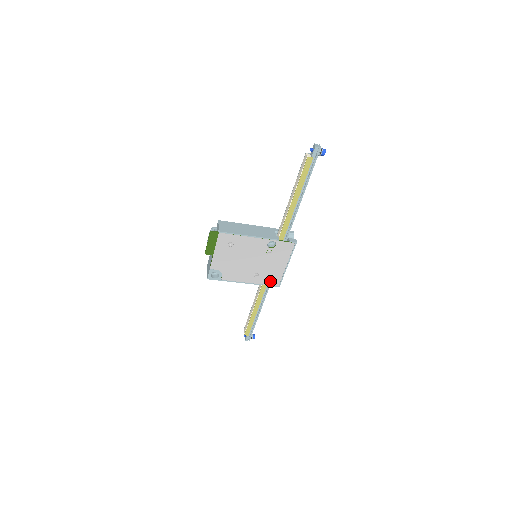
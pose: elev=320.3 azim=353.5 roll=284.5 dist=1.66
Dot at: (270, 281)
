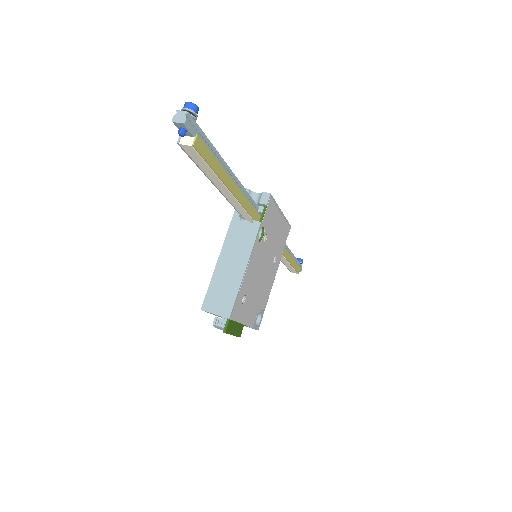
Dot at: (284, 240)
